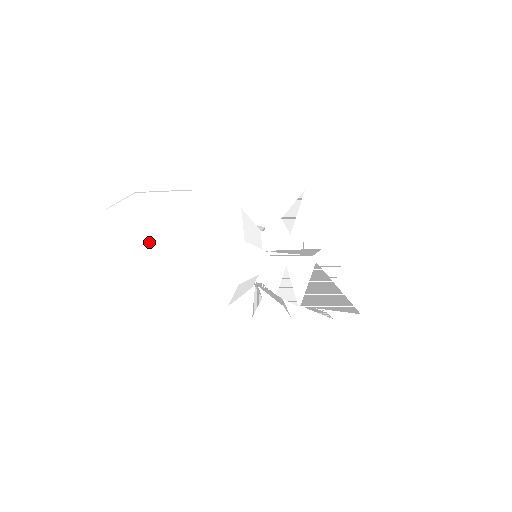
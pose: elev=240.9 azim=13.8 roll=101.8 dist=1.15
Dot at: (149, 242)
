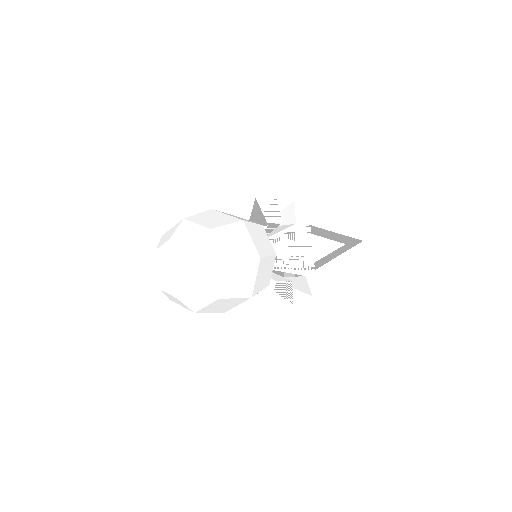
Dot at: (222, 302)
